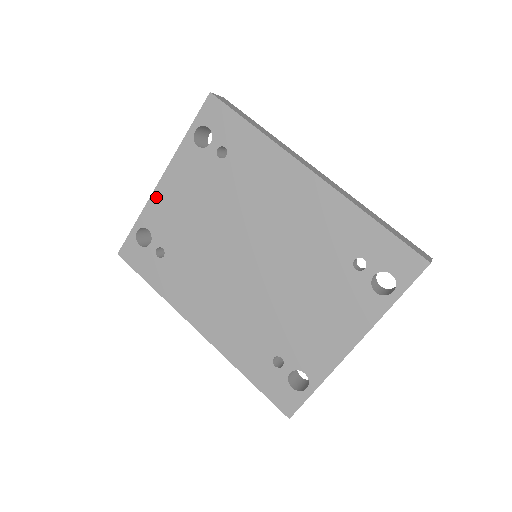
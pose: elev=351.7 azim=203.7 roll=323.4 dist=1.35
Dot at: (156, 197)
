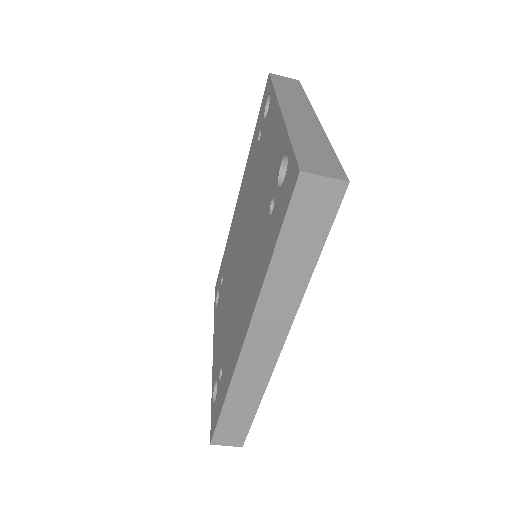
Dot at: (214, 362)
